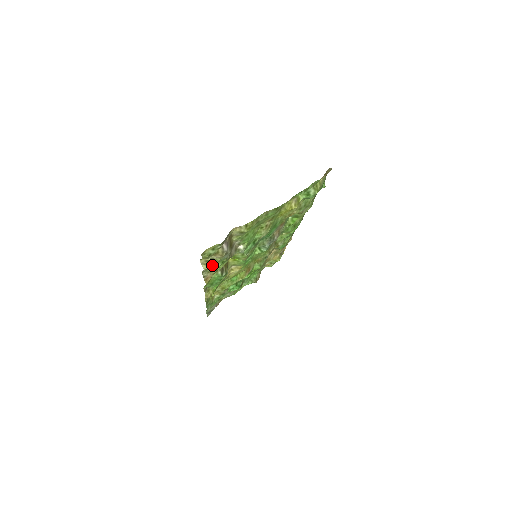
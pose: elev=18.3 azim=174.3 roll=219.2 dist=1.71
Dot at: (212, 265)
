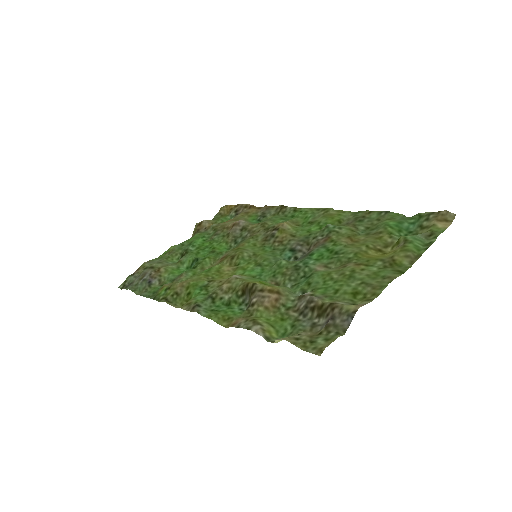
Dot at: occluded
